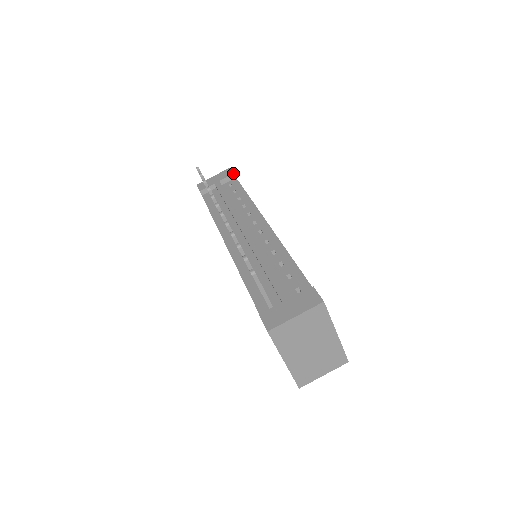
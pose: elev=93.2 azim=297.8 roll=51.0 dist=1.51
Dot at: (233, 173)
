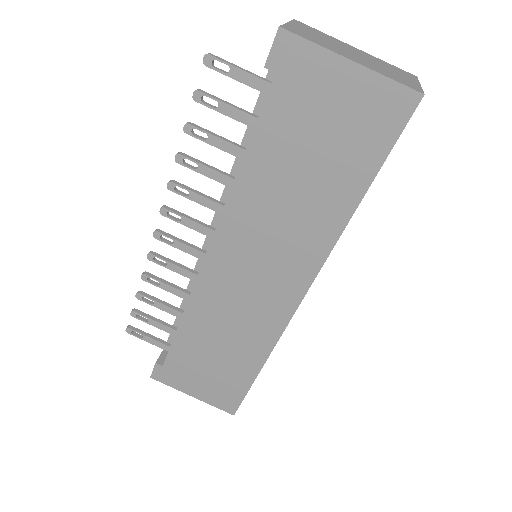
Dot at: occluded
